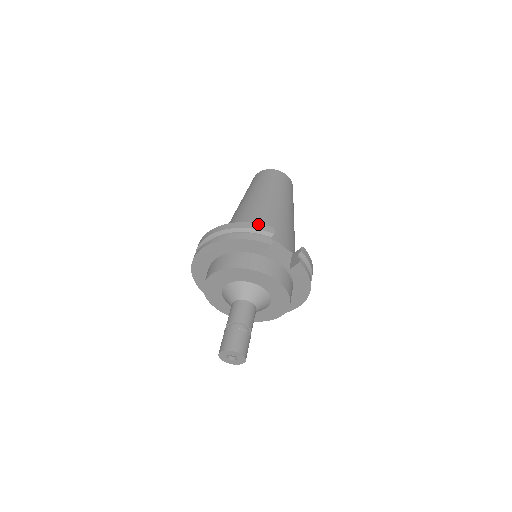
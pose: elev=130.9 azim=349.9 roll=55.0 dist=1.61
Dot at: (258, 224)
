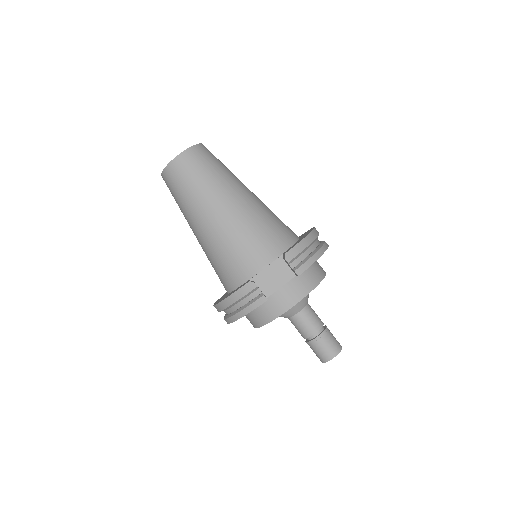
Dot at: (238, 291)
